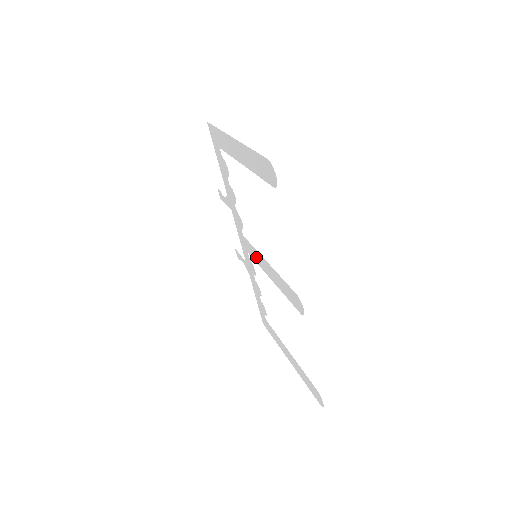
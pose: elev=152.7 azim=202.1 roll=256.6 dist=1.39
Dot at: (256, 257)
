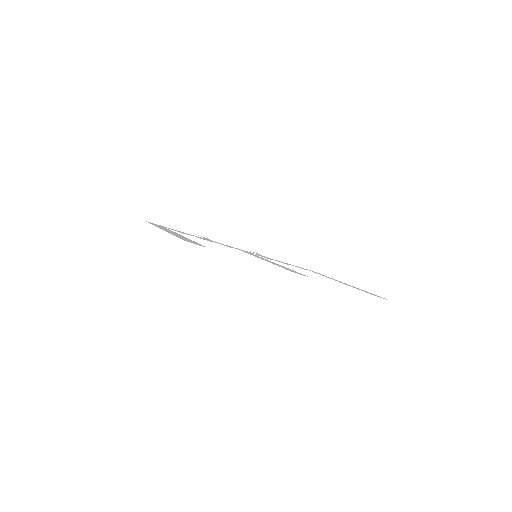
Dot at: (257, 256)
